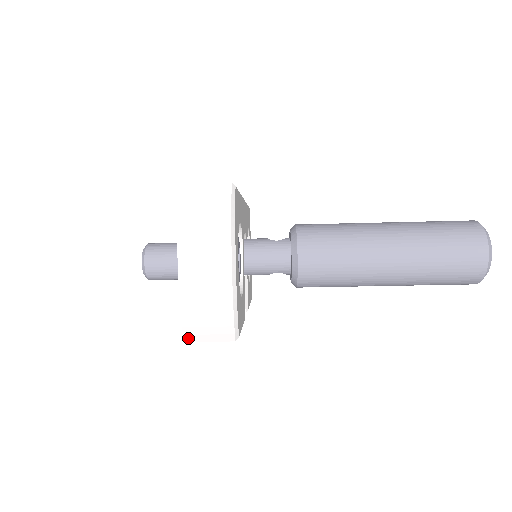
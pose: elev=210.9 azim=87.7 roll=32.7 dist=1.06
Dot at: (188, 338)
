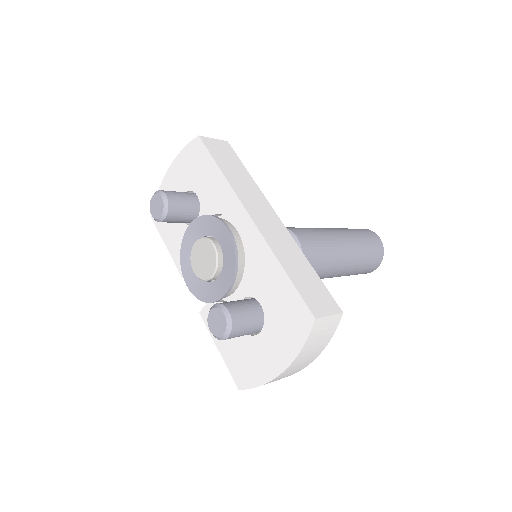
Dot at: (244, 389)
